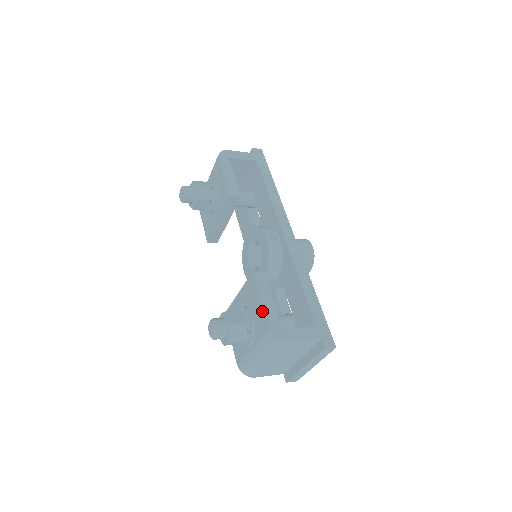
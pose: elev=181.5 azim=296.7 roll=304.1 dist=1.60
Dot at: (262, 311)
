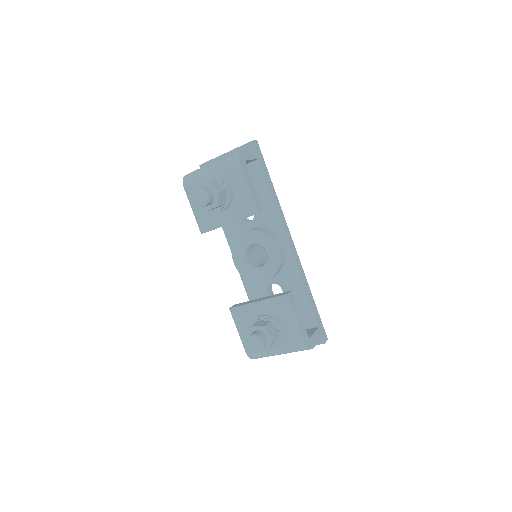
Dot at: (297, 328)
